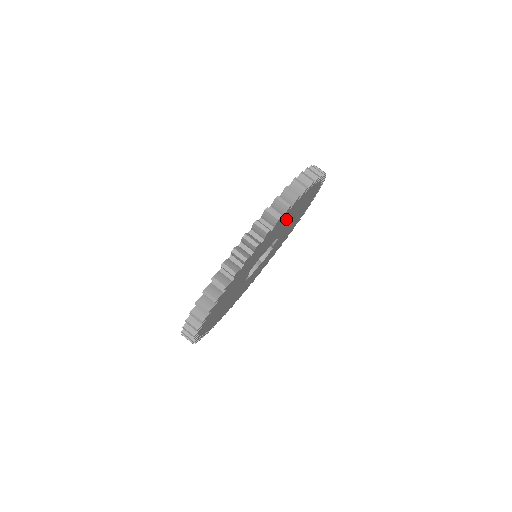
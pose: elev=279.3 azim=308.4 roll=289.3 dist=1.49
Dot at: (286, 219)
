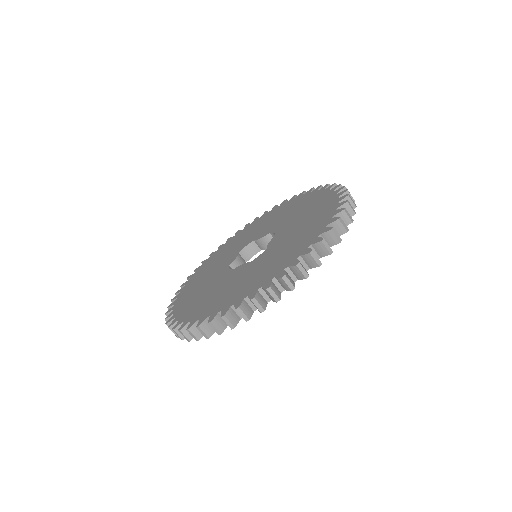
Dot at: occluded
